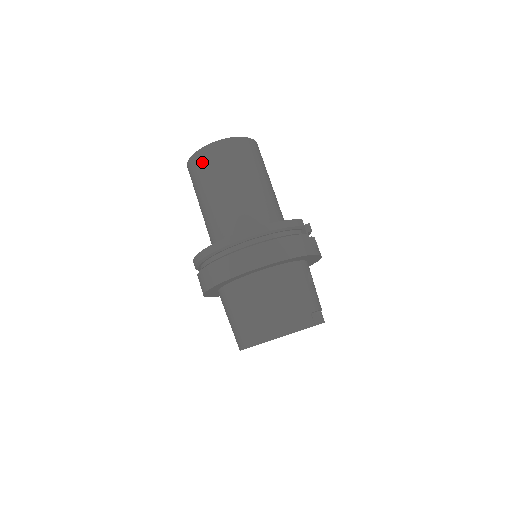
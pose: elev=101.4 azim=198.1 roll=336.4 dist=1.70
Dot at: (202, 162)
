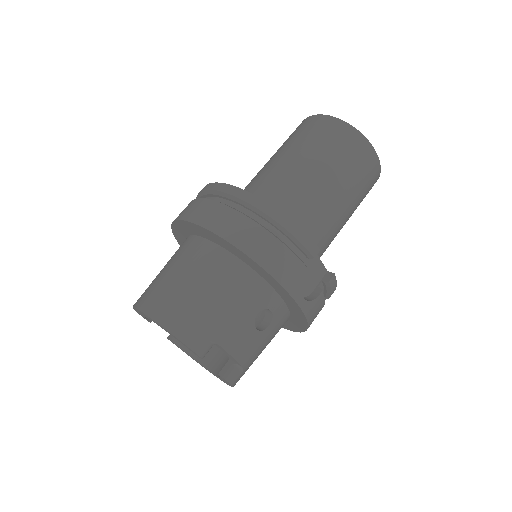
Dot at: (302, 126)
